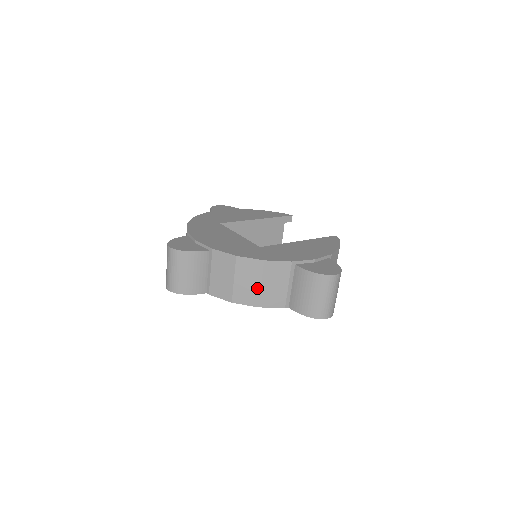
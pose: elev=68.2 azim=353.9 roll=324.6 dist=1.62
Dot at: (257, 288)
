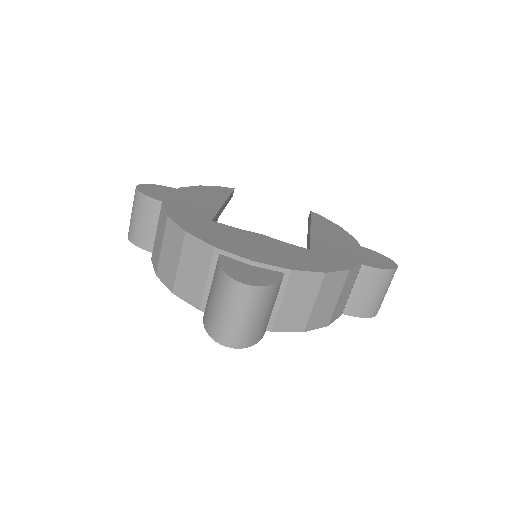
Dot at: (333, 305)
